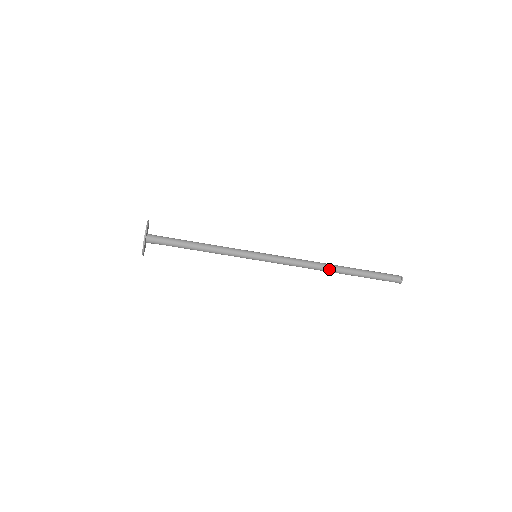
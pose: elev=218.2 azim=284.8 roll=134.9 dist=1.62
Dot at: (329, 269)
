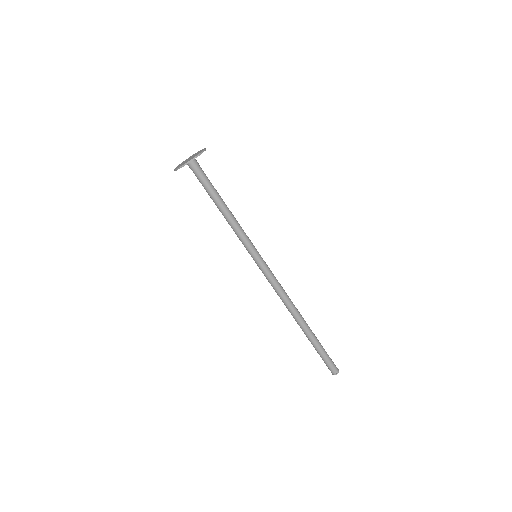
Dot at: (297, 317)
